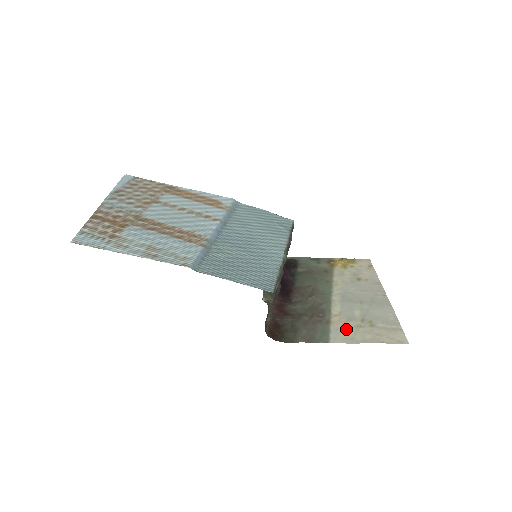
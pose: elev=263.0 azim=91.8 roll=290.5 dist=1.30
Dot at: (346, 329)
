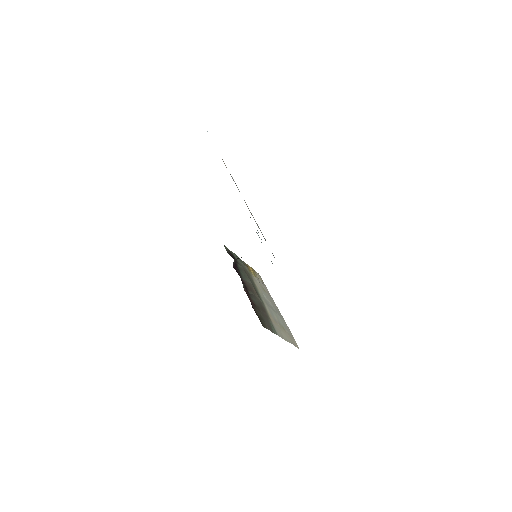
Dot at: (278, 328)
